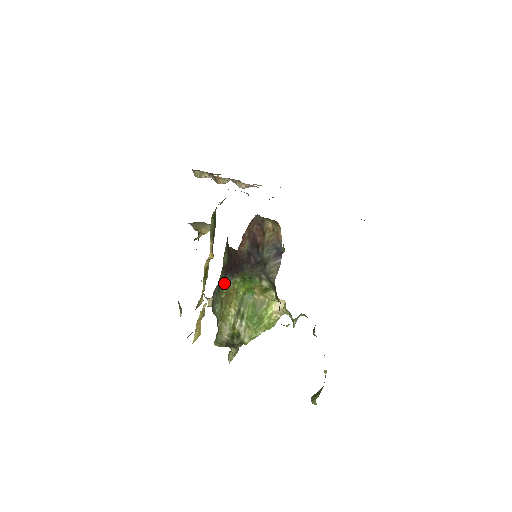
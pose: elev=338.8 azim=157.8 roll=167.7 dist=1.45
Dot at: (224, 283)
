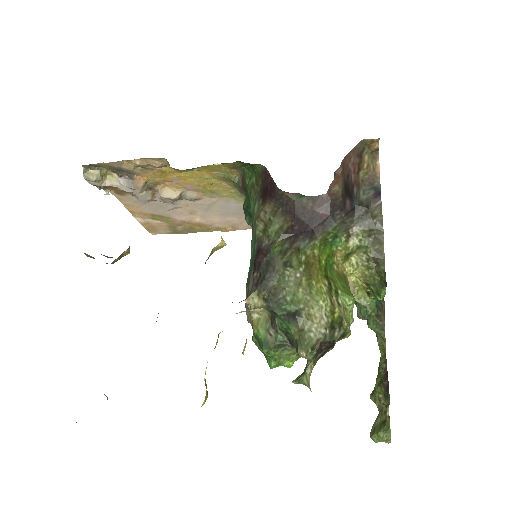
Dot at: (297, 251)
